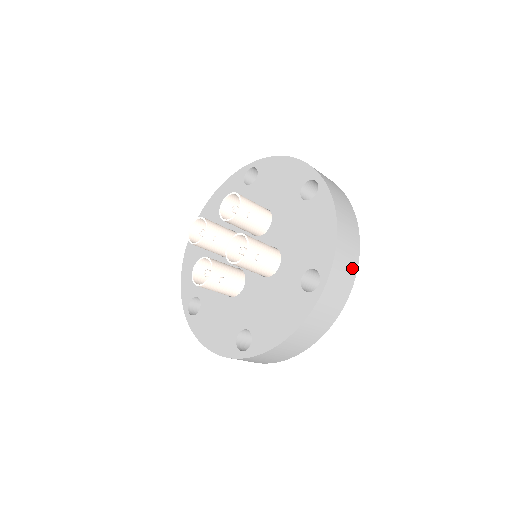
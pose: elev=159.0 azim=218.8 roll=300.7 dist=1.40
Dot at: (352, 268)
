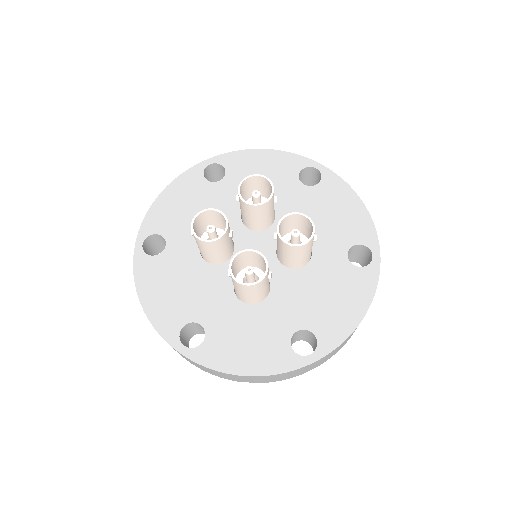
Dot at: occluded
